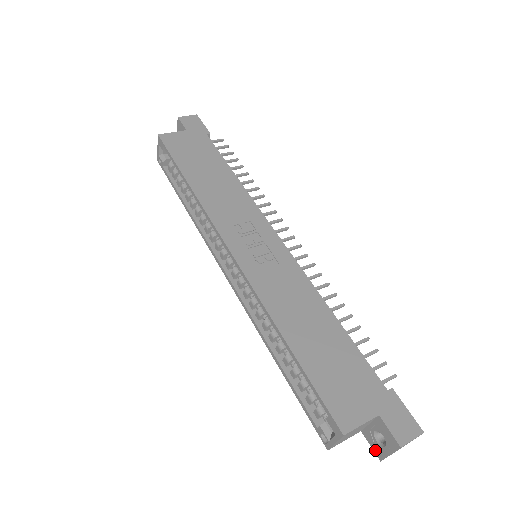
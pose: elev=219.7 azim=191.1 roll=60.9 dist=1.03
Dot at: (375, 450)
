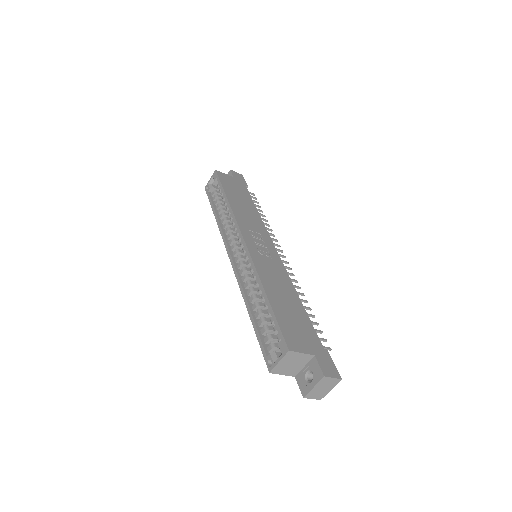
Dot at: (302, 389)
